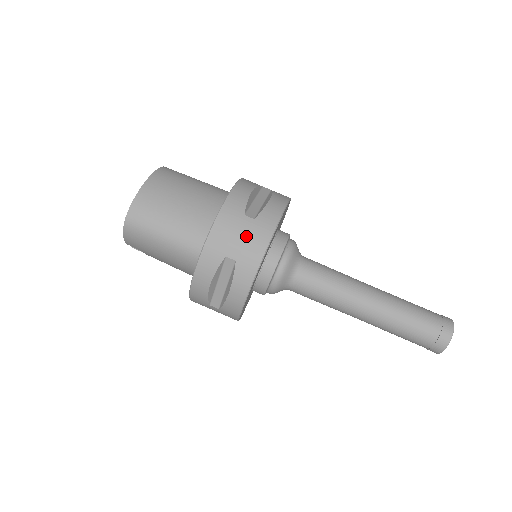
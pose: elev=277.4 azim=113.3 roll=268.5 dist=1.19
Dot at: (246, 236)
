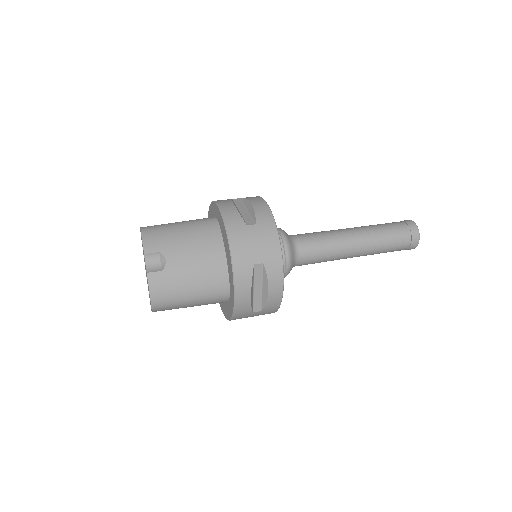
Dot at: occluded
